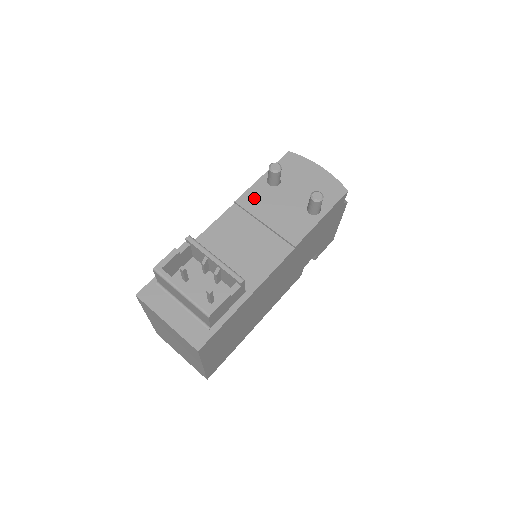
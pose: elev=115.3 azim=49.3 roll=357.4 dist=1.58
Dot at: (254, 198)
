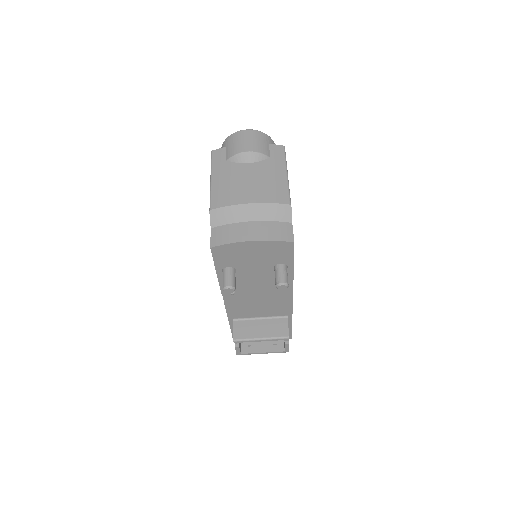
Dot at: occluded
